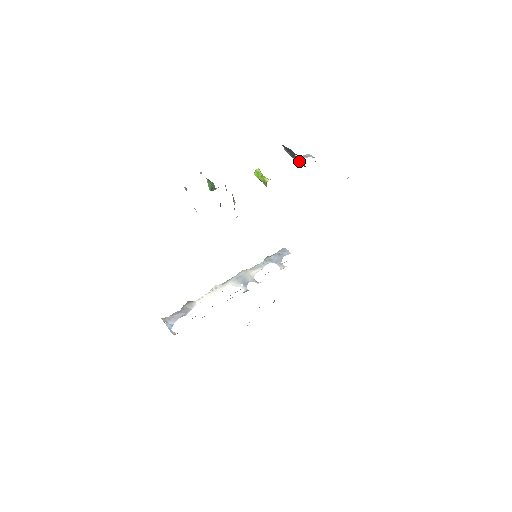
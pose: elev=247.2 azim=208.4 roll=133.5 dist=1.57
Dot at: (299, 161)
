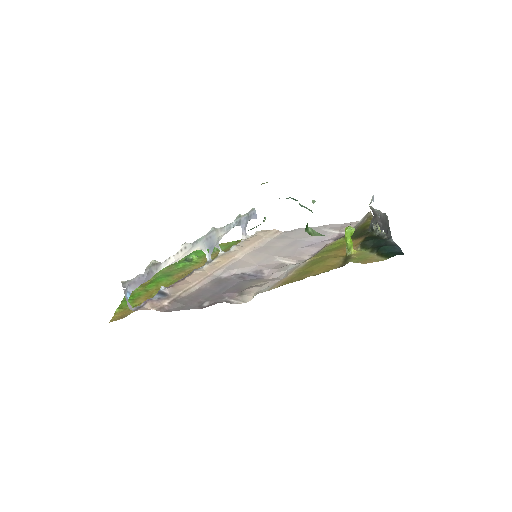
Dot at: (374, 222)
